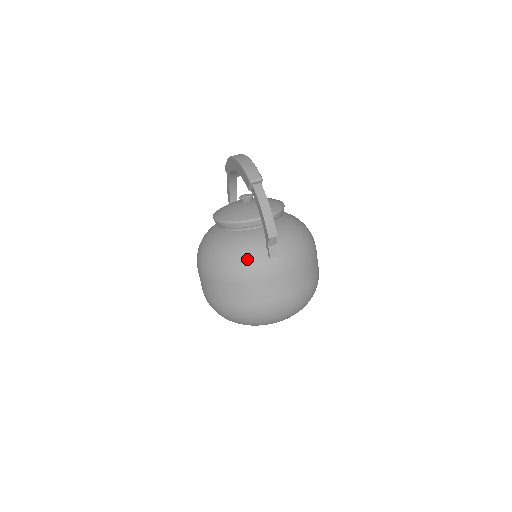
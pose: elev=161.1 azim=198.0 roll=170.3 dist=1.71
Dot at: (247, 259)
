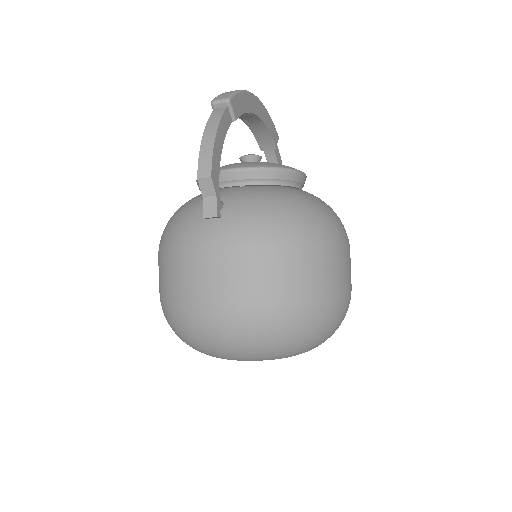
Dot at: (183, 220)
